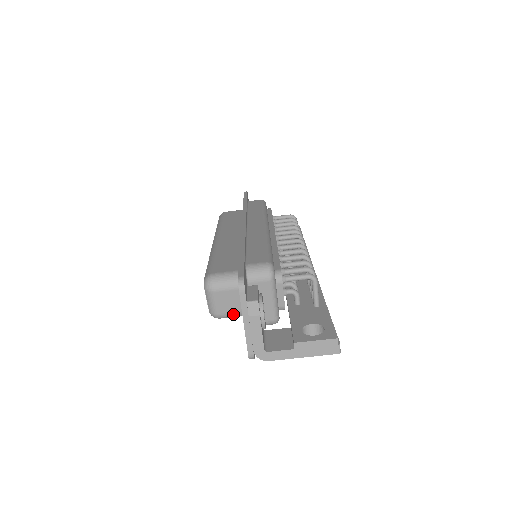
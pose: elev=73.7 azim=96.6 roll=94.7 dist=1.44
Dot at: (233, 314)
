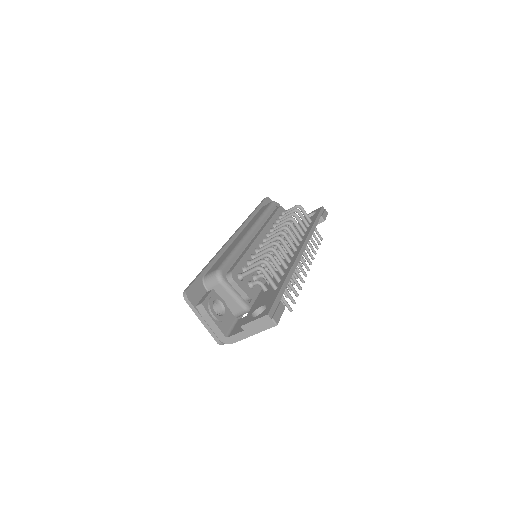
Dot at: occluded
